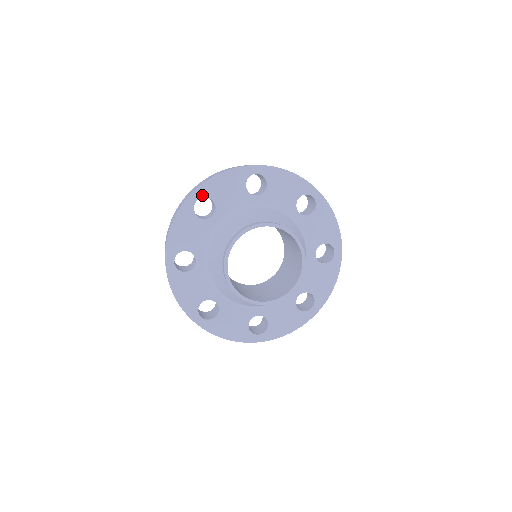
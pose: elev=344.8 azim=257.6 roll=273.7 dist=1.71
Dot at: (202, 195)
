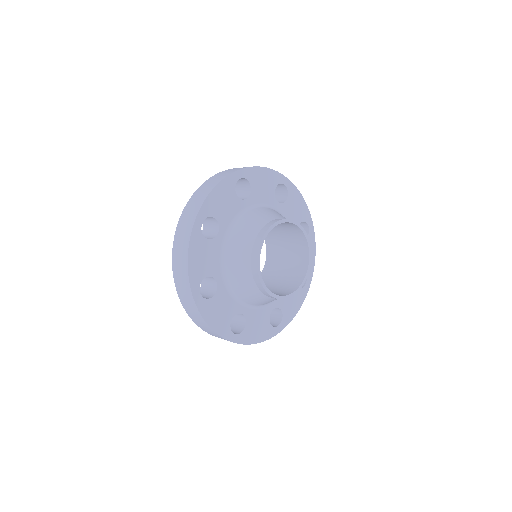
Dot at: (205, 216)
